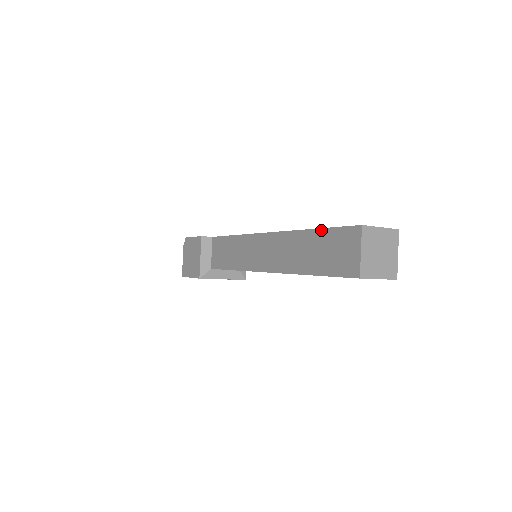
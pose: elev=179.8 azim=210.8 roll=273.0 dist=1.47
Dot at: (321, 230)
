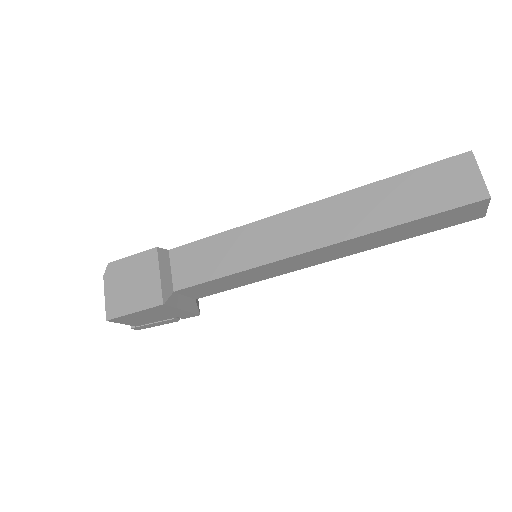
Dot at: (408, 173)
